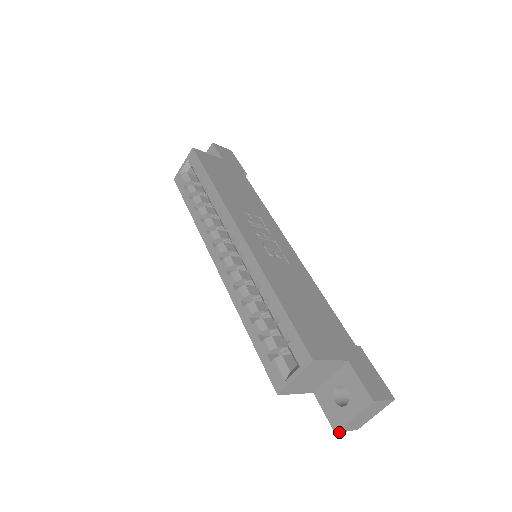
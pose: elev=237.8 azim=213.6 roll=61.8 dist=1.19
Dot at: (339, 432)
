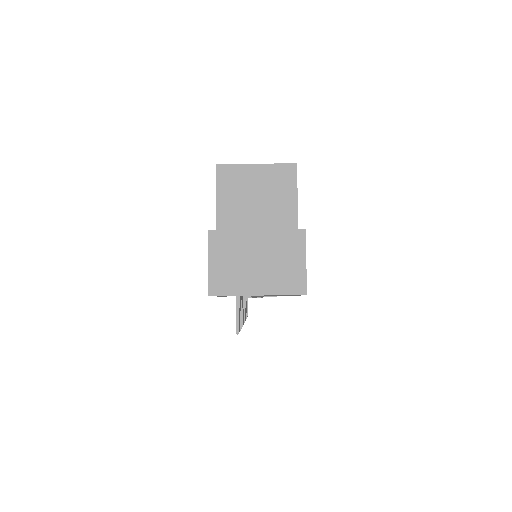
Dot at: (210, 240)
